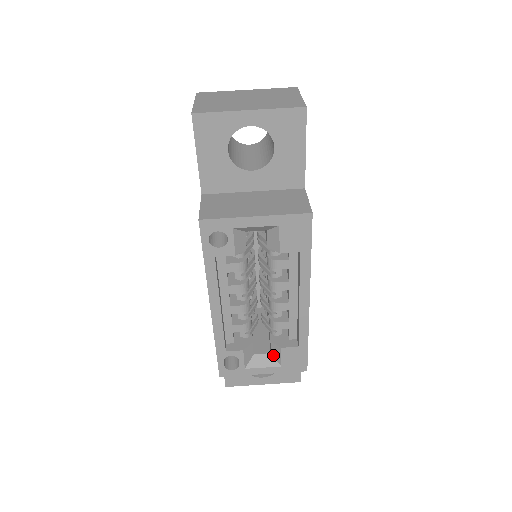
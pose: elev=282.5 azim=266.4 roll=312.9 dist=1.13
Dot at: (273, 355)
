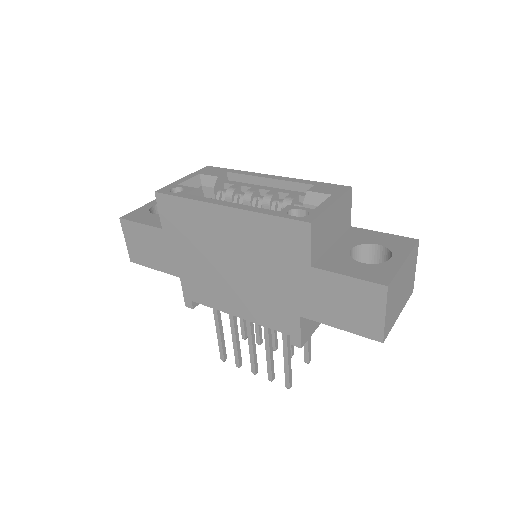
Dot at: (320, 203)
